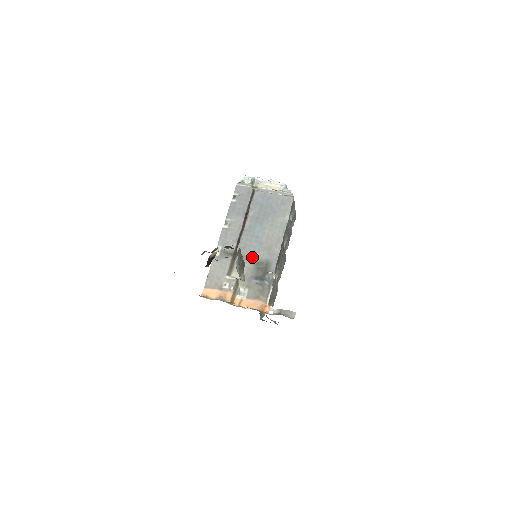
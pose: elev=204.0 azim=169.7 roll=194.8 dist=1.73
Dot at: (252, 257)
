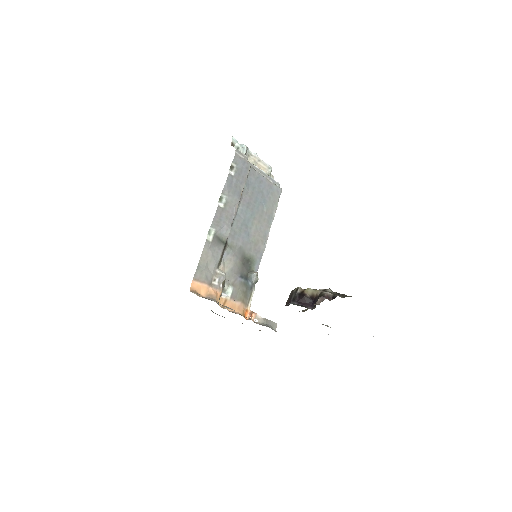
Dot at: (240, 250)
